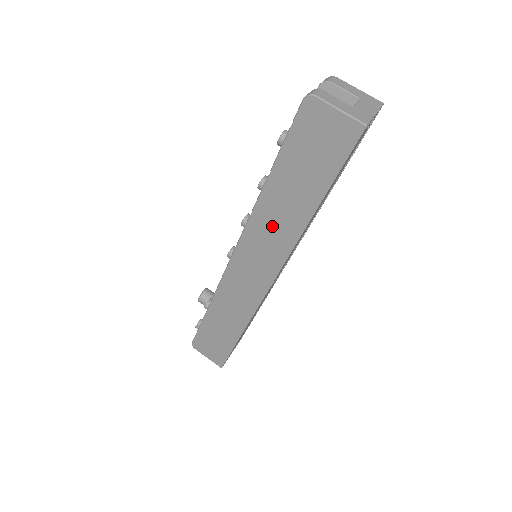
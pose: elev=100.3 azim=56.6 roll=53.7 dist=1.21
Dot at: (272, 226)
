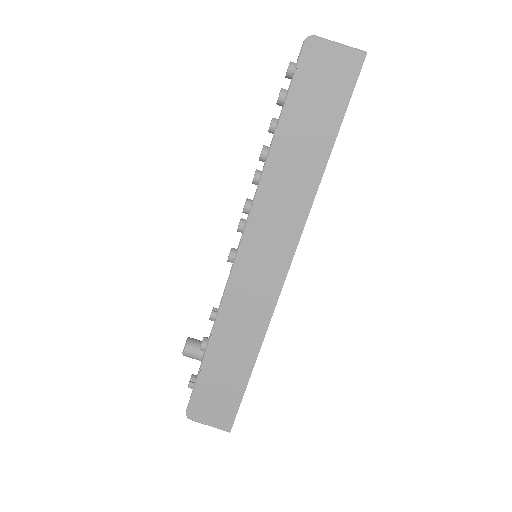
Dot at: (283, 194)
